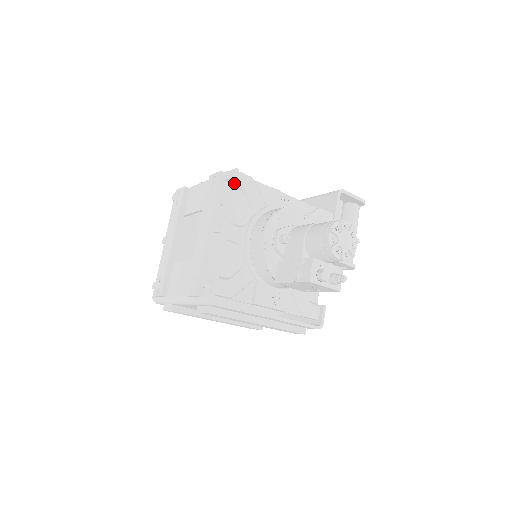
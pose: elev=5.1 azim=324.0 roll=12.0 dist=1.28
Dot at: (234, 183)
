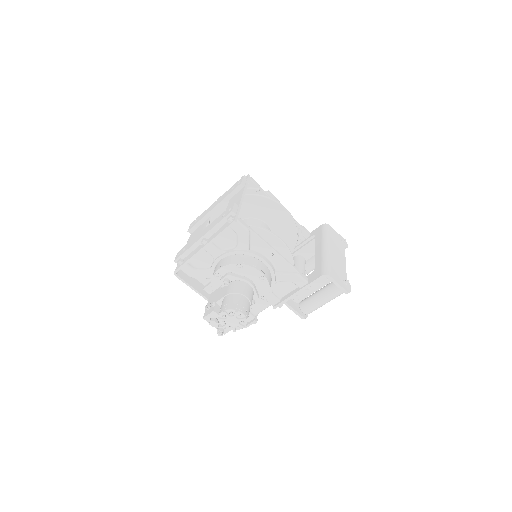
Dot at: (227, 228)
